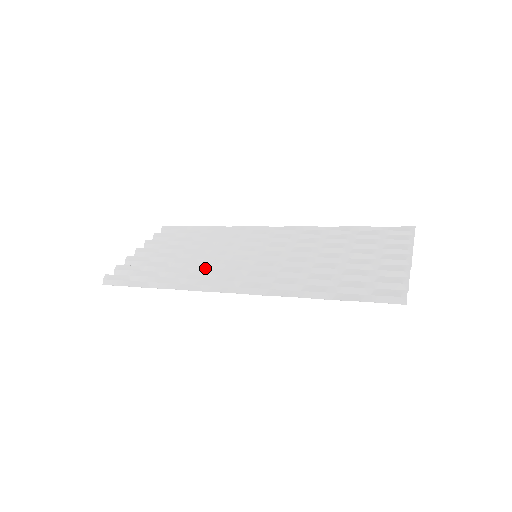
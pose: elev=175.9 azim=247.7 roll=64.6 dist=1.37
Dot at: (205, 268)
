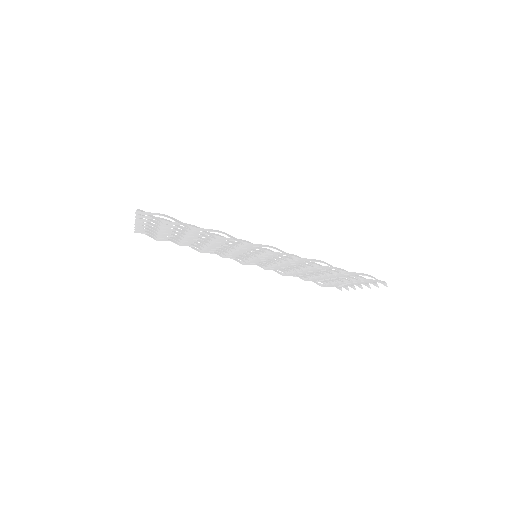
Dot at: (225, 243)
